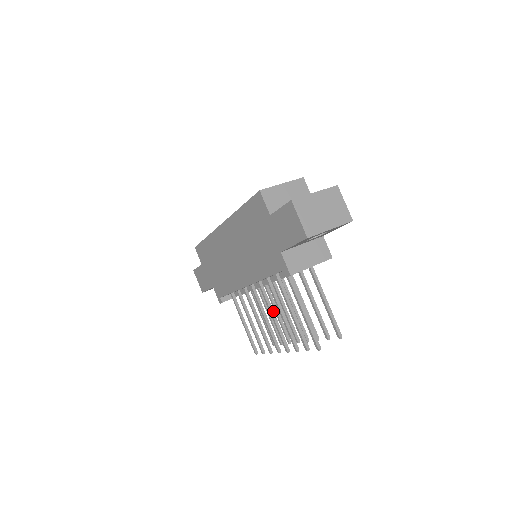
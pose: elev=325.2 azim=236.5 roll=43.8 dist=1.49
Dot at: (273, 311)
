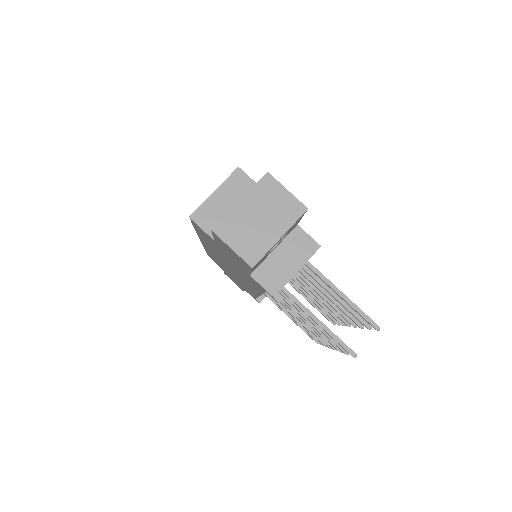
Dot at: occluded
